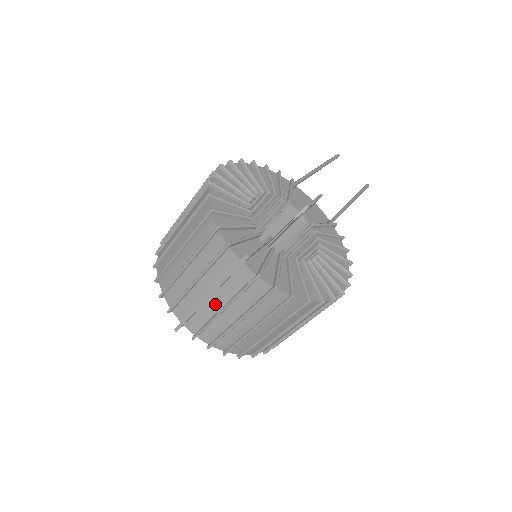
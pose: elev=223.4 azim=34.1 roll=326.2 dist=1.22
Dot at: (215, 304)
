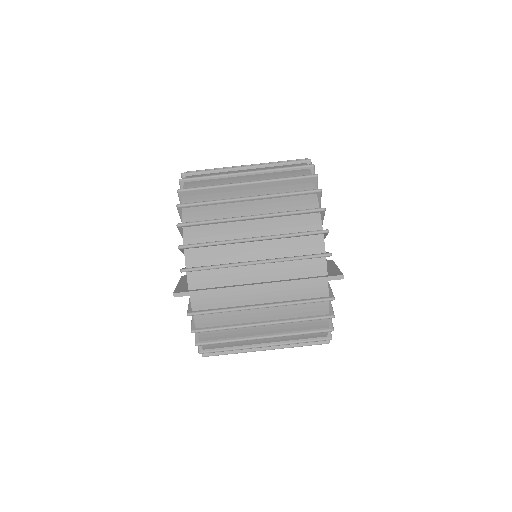
Dot at: (255, 296)
